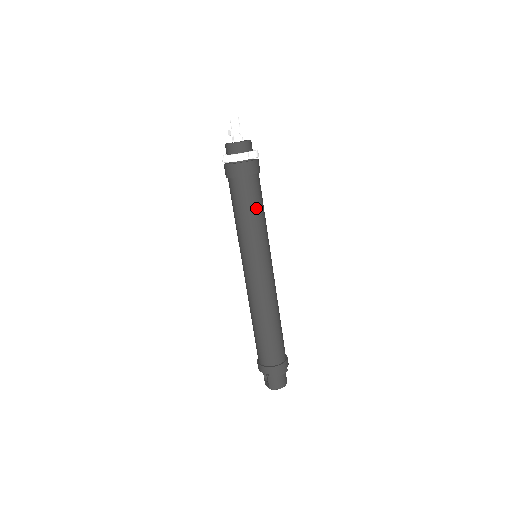
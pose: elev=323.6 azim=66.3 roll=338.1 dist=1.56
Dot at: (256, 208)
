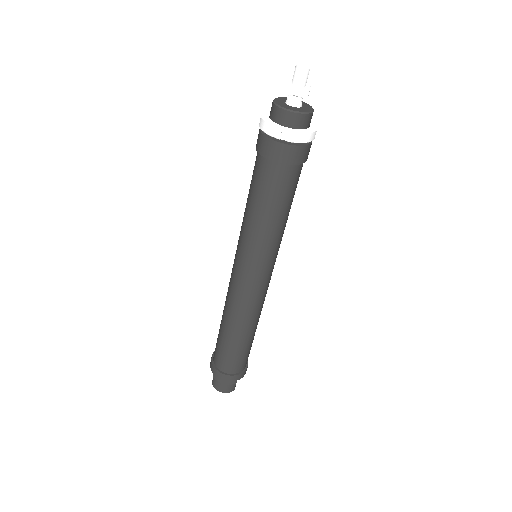
Dot at: (271, 207)
